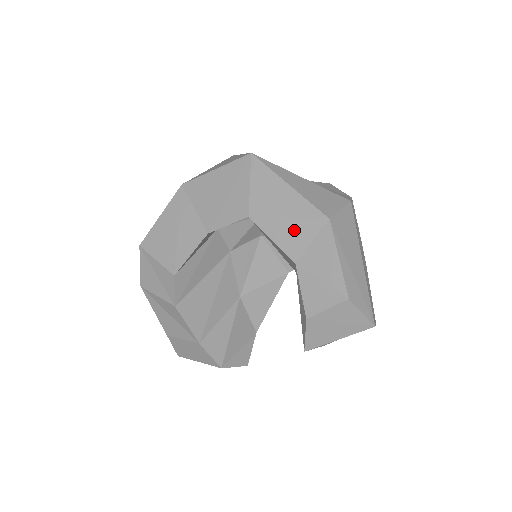
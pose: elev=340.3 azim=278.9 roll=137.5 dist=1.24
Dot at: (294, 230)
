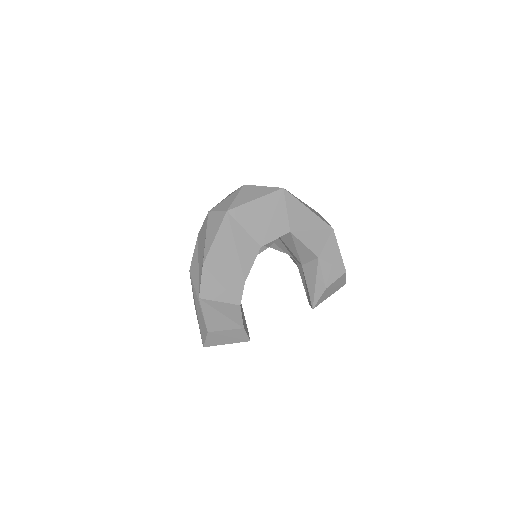
Dot at: (316, 237)
